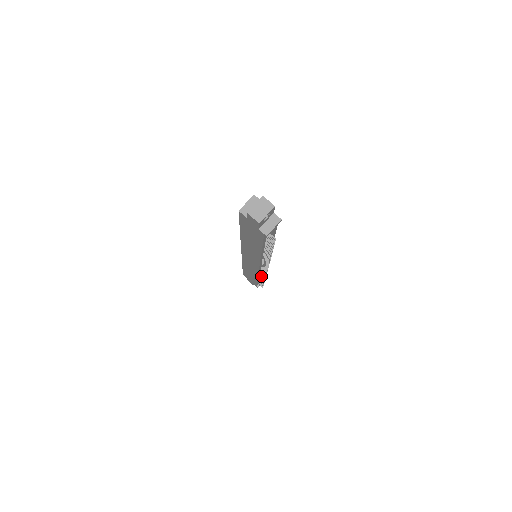
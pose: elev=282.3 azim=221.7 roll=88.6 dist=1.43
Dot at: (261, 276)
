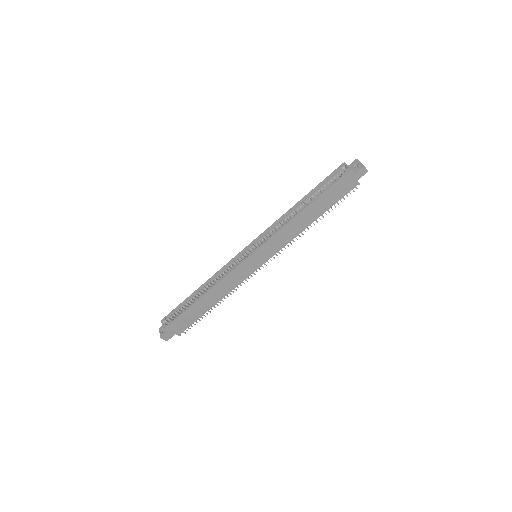
Dot at: (229, 293)
